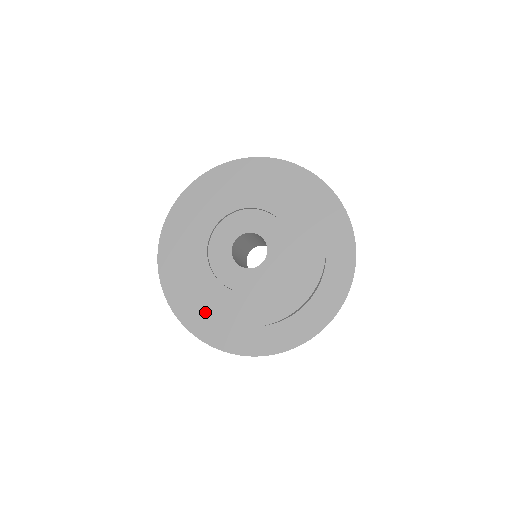
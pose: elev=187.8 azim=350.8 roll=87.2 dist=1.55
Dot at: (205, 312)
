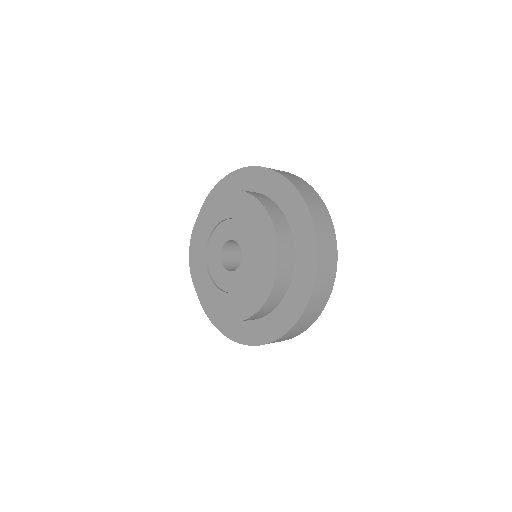
Dot at: (194, 286)
